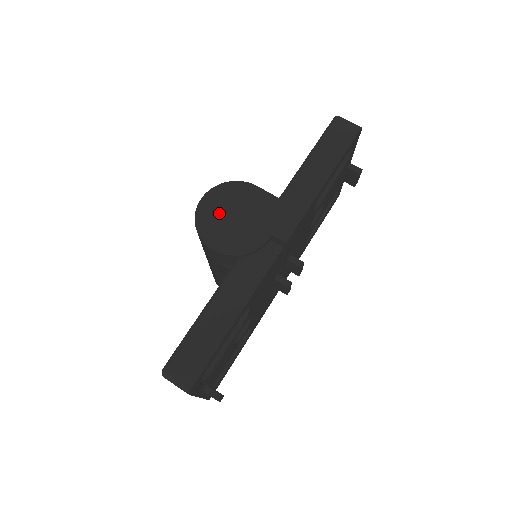
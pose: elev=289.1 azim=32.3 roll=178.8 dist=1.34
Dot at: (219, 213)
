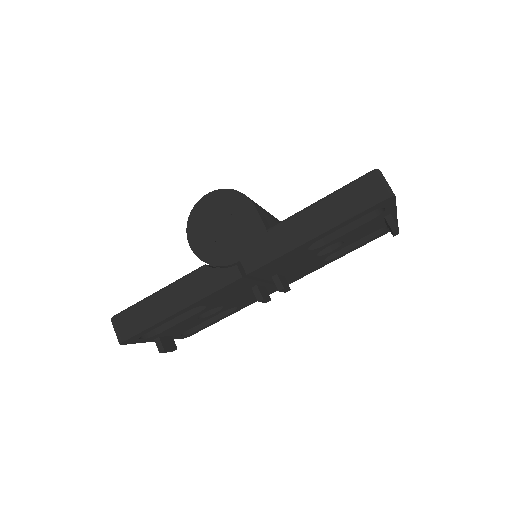
Dot at: (212, 216)
